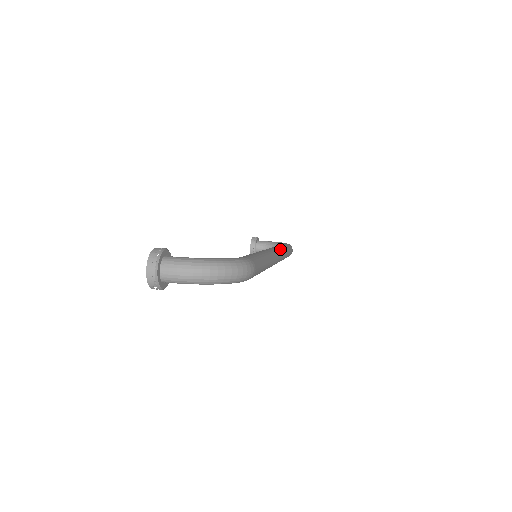
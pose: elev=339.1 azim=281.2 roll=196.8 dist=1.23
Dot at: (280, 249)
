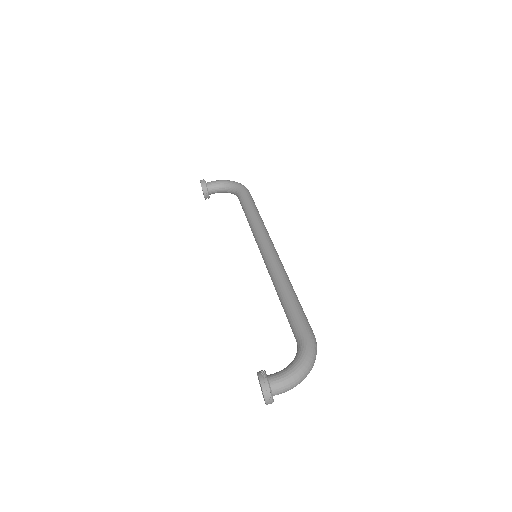
Dot at: (266, 232)
